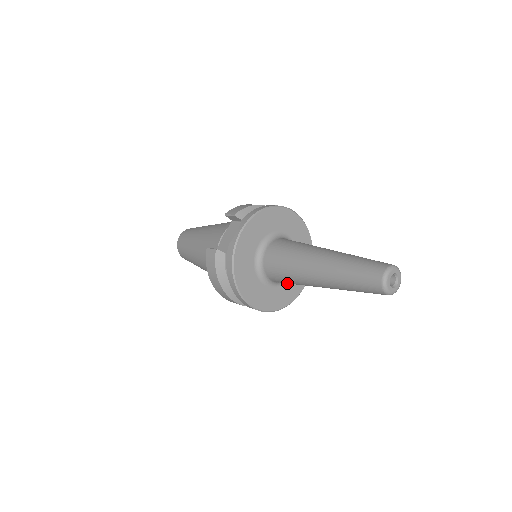
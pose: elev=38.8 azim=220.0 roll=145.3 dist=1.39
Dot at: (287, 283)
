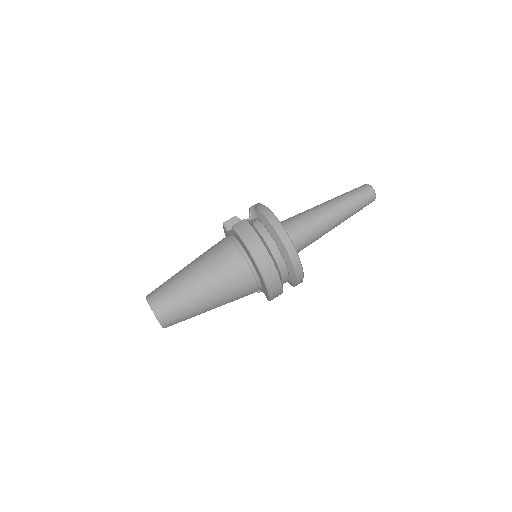
Dot at: occluded
